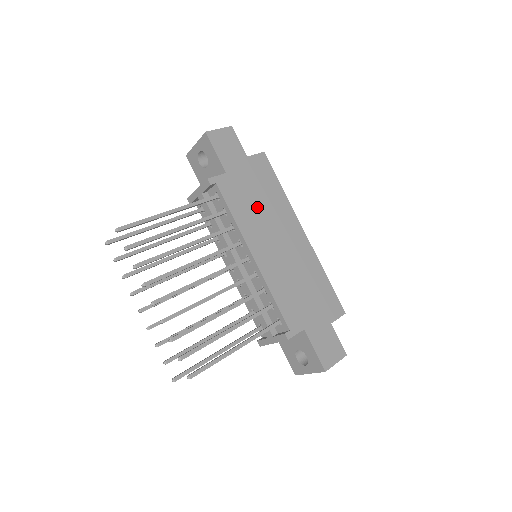
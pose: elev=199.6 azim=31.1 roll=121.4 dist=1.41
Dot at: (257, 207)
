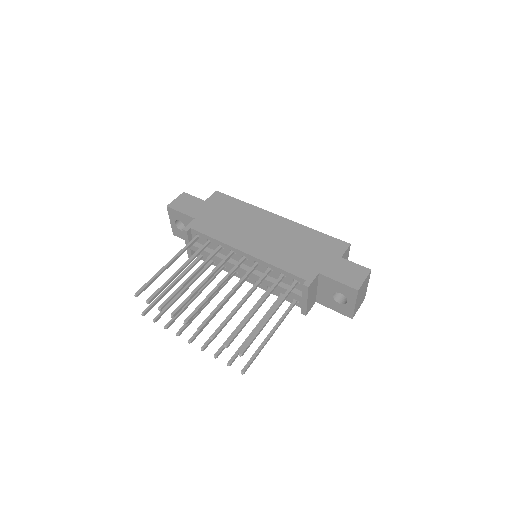
Dot at: (230, 223)
